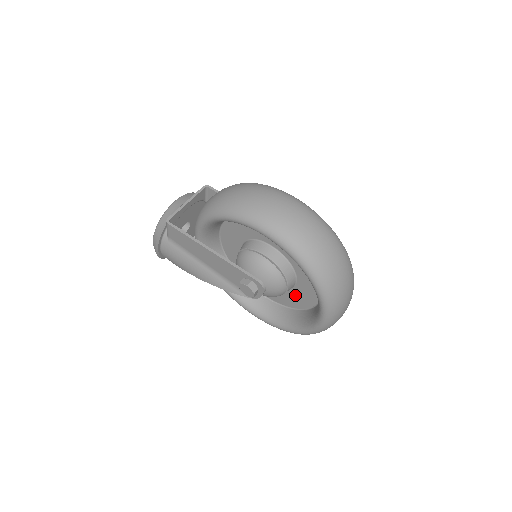
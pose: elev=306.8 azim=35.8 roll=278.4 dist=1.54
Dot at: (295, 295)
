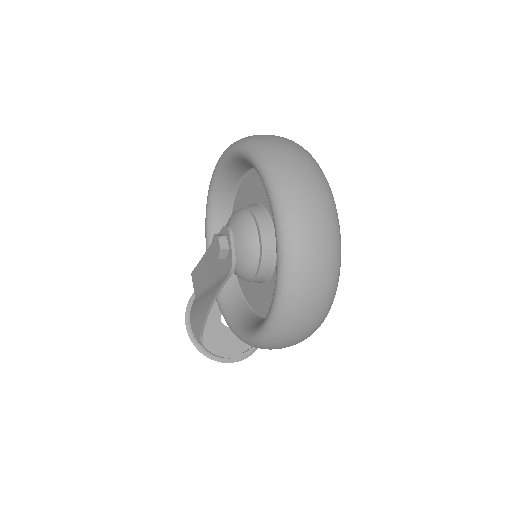
Dot at: occluded
